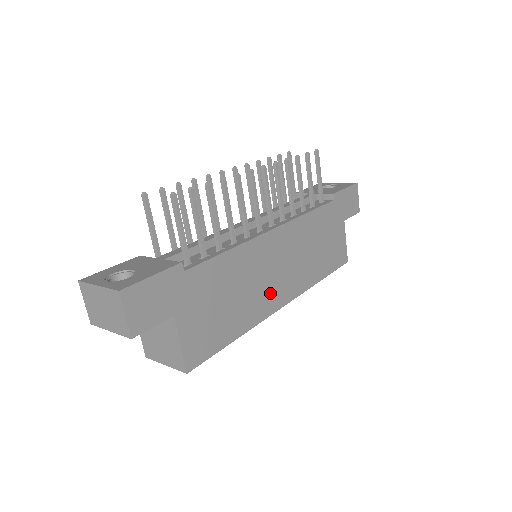
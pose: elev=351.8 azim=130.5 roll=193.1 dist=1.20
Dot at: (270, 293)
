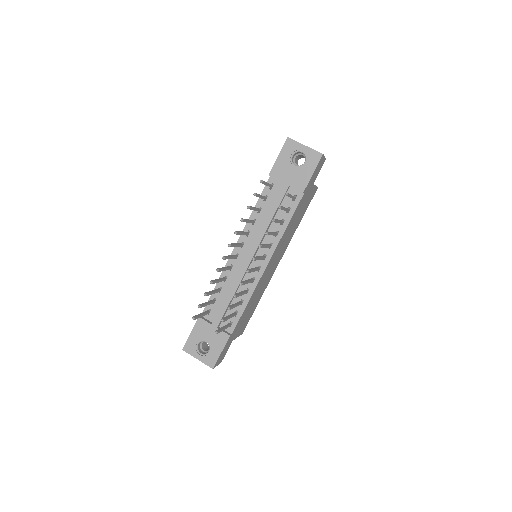
Dot at: occluded
